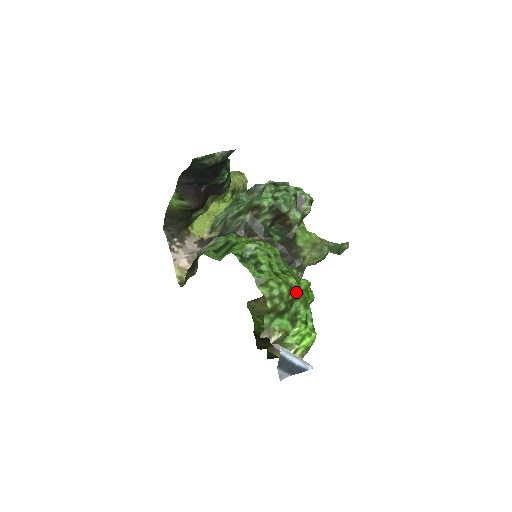
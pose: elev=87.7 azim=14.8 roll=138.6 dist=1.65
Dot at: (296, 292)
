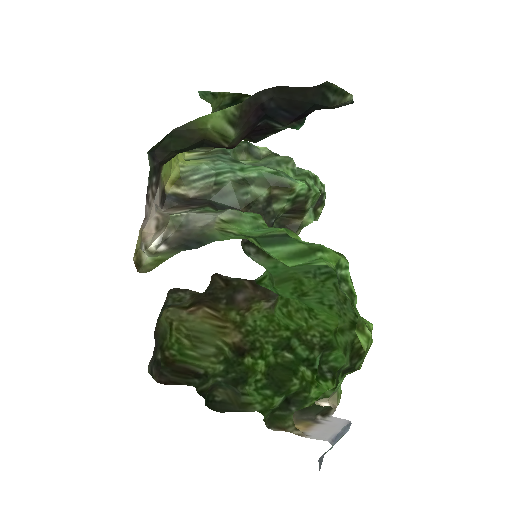
Dot at: (358, 341)
